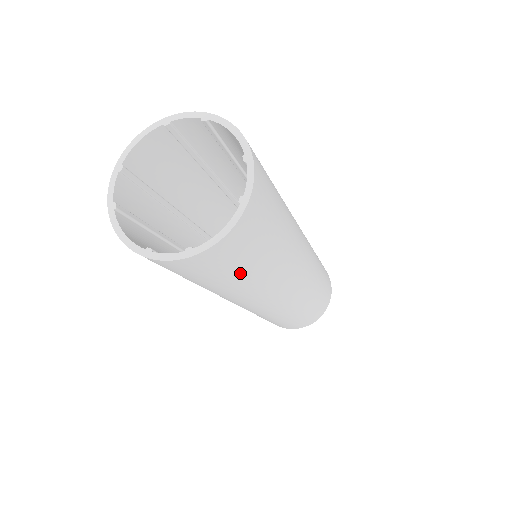
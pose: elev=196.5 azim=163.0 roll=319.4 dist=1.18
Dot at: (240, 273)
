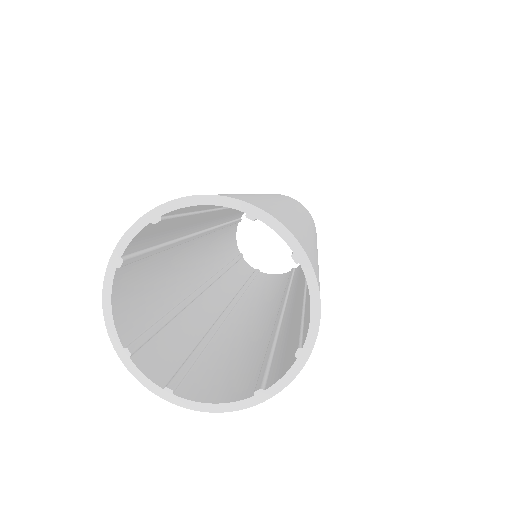
Dot at: occluded
